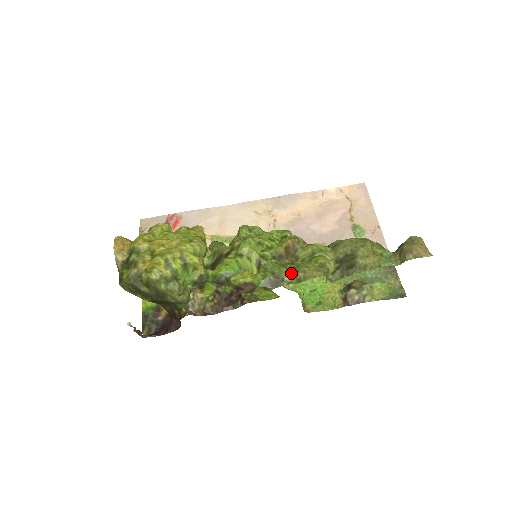
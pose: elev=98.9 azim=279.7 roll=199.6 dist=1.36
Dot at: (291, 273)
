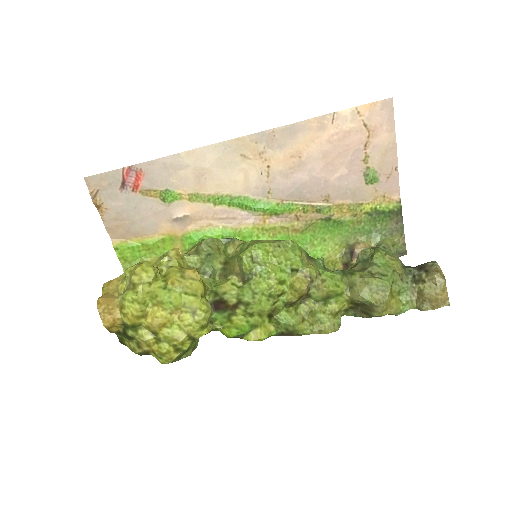
Dot at: (305, 327)
